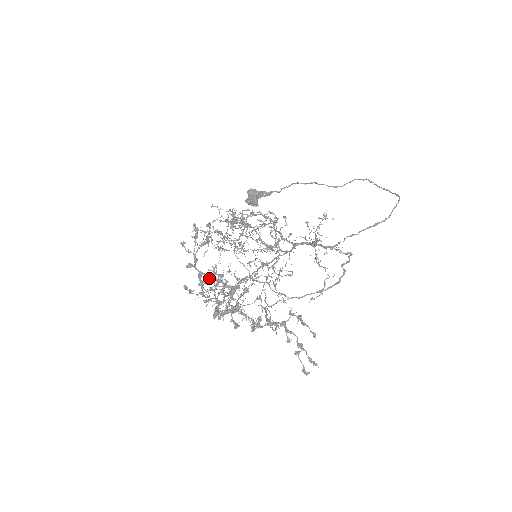
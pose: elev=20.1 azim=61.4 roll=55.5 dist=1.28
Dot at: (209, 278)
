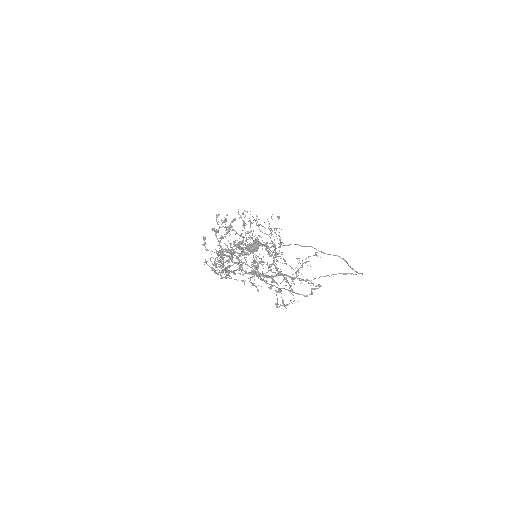
Dot at: (221, 246)
